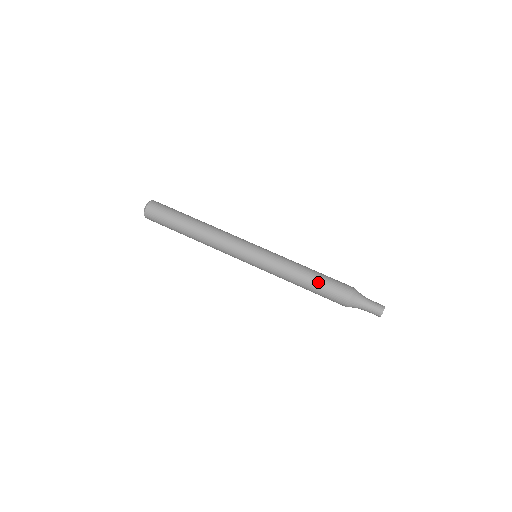
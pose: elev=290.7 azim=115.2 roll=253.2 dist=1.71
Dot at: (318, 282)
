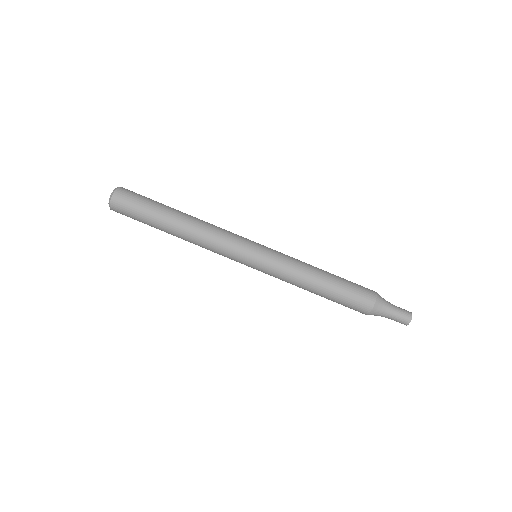
Dot at: (334, 288)
